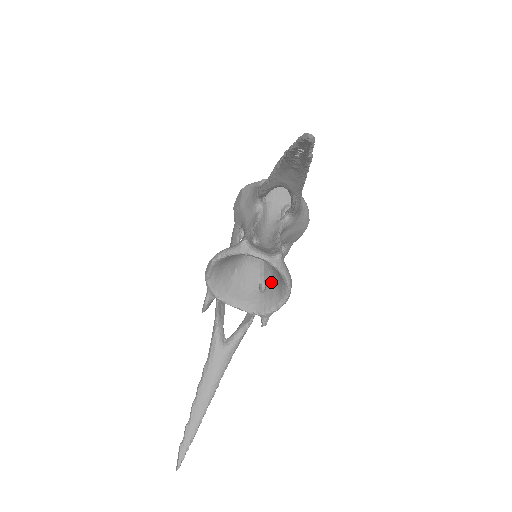
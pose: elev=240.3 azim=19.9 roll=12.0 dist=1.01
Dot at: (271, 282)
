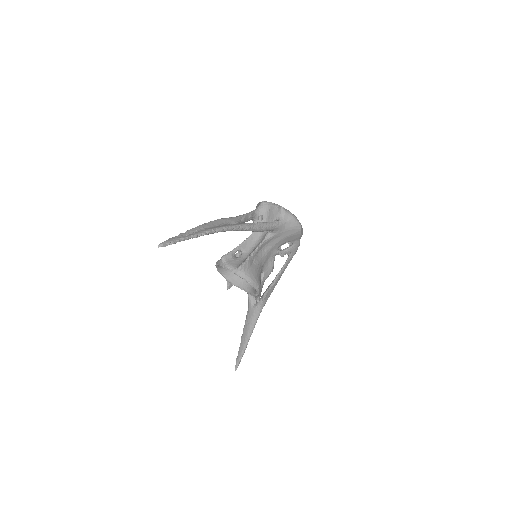
Dot at: occluded
